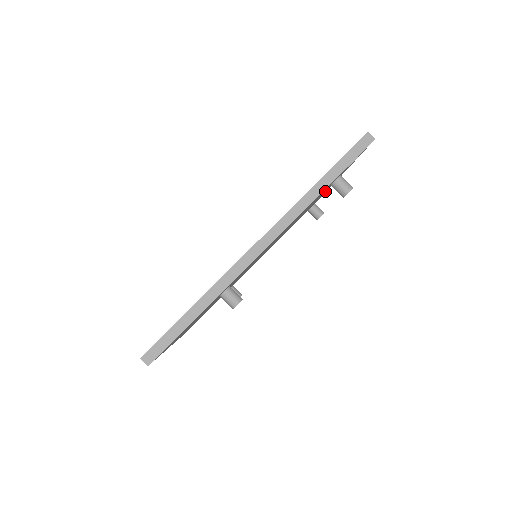
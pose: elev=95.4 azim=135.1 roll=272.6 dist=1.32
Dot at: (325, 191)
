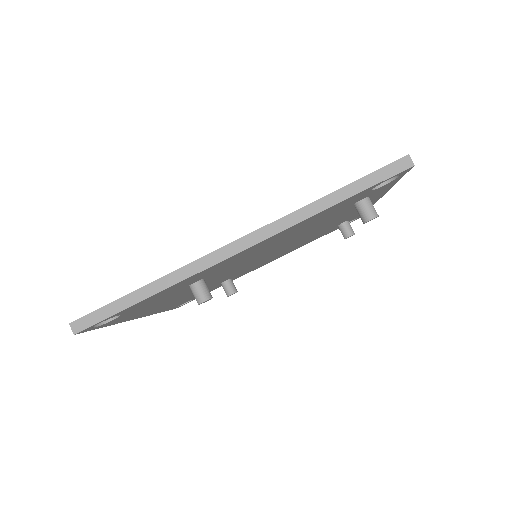
Dot at: (355, 210)
